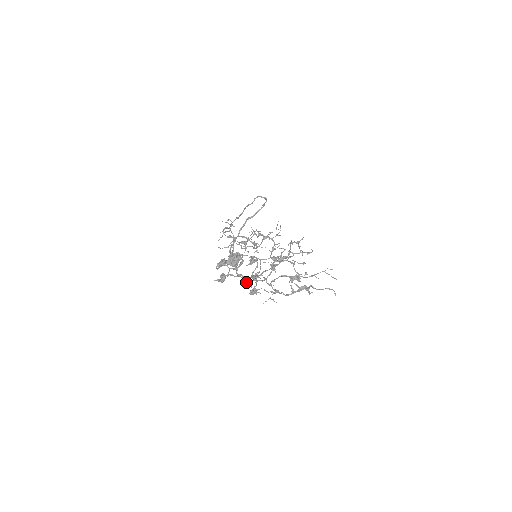
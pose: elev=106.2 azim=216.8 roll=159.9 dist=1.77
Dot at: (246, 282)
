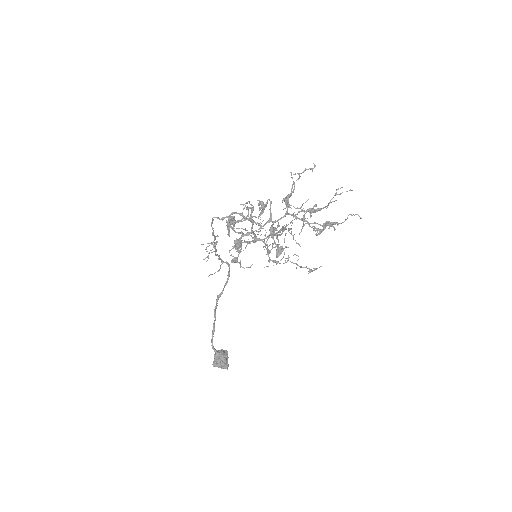
Dot at: (266, 241)
